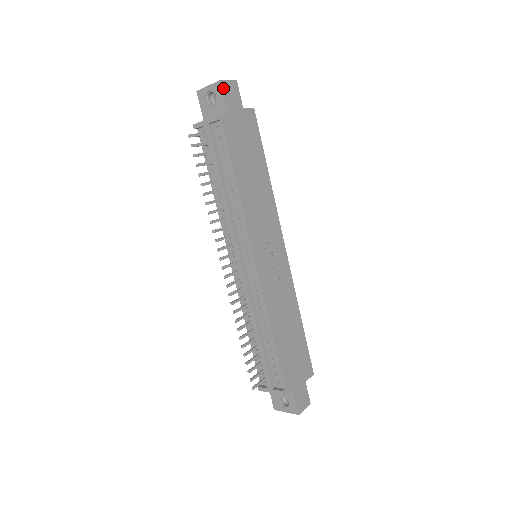
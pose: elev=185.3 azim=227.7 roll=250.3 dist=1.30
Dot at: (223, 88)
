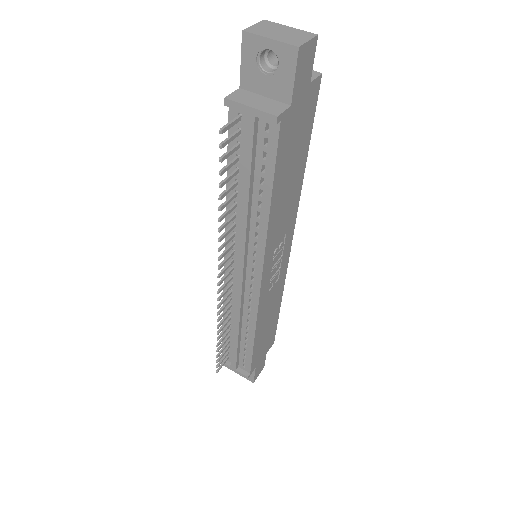
Dot at: (298, 61)
